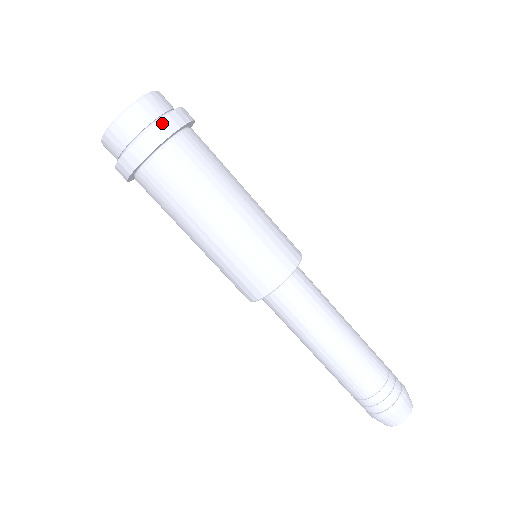
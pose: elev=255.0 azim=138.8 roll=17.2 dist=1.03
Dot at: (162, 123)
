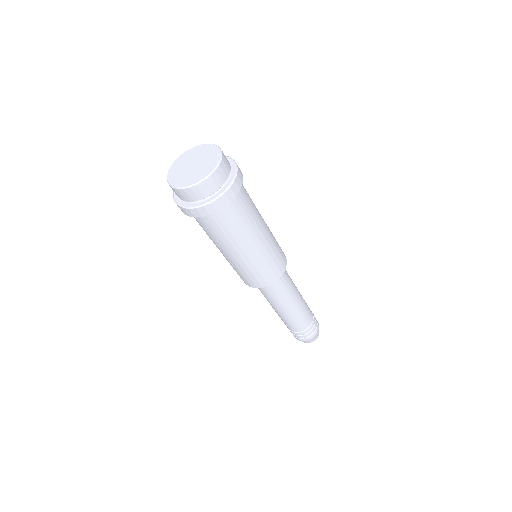
Dot at: (218, 200)
